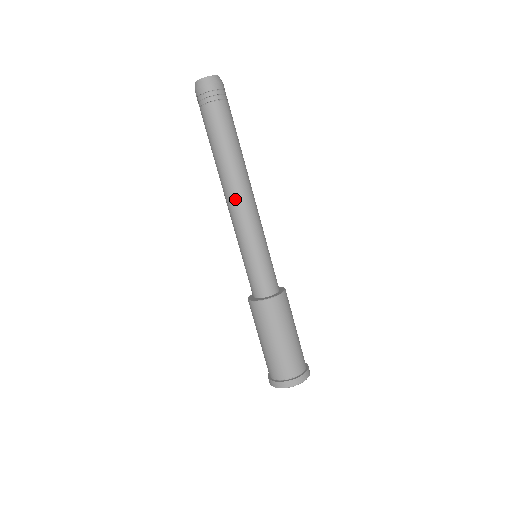
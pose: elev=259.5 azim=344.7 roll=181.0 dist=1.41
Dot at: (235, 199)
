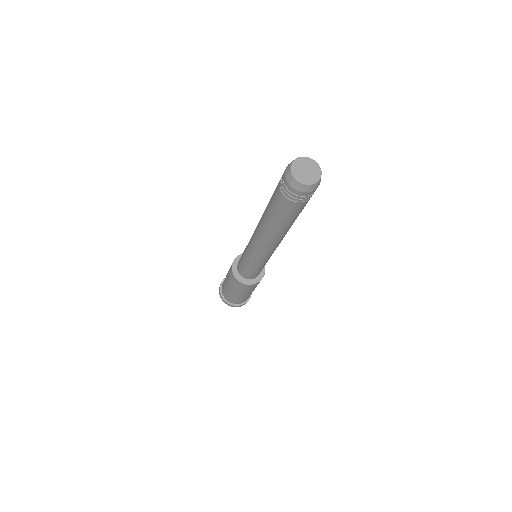
Dot at: (264, 245)
